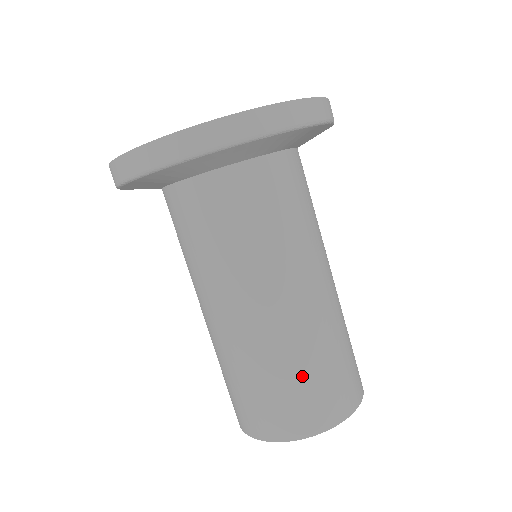
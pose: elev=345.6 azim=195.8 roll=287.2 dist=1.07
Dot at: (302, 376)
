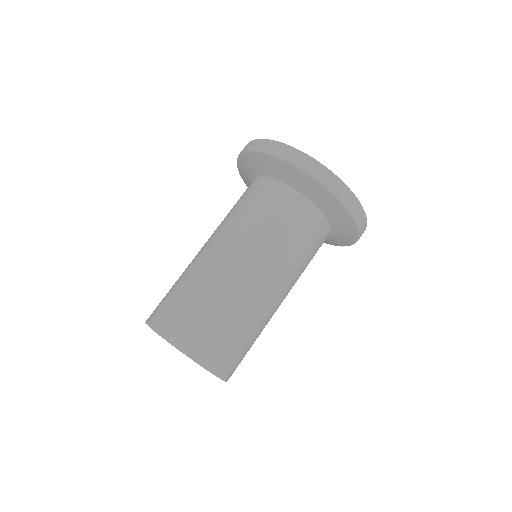
Dot at: (242, 336)
